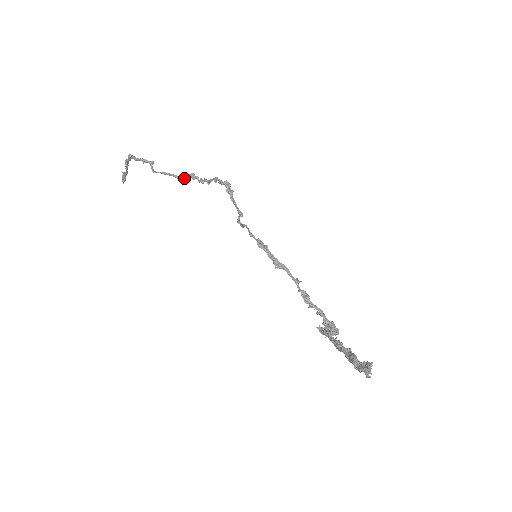
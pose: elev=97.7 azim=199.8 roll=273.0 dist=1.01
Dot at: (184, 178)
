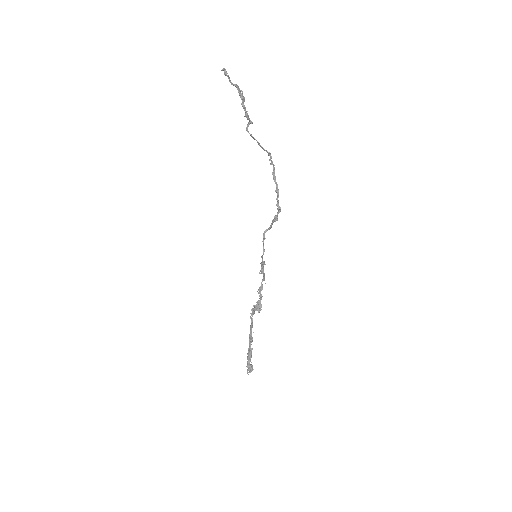
Dot at: (263, 149)
